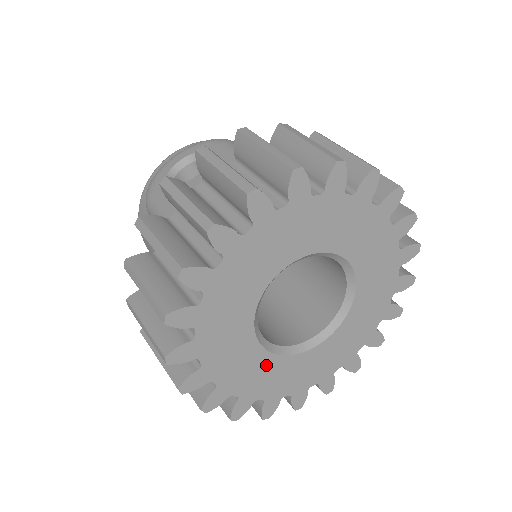
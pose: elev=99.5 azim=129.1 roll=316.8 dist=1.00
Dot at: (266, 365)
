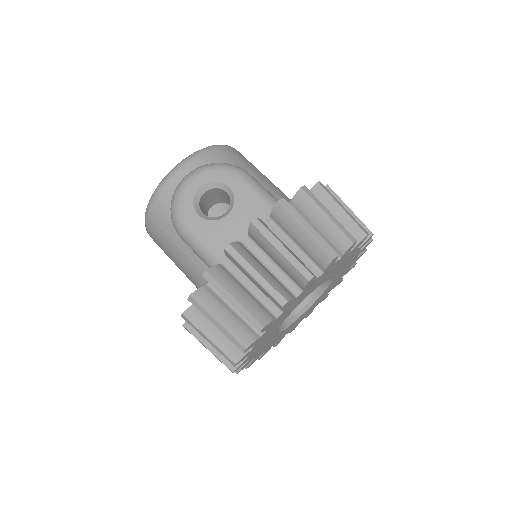
Dot at: (274, 339)
